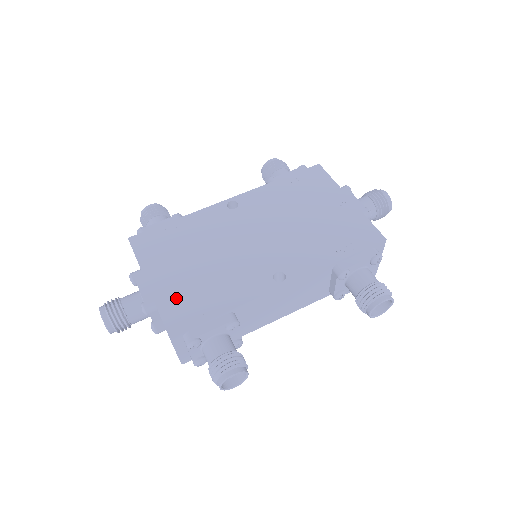
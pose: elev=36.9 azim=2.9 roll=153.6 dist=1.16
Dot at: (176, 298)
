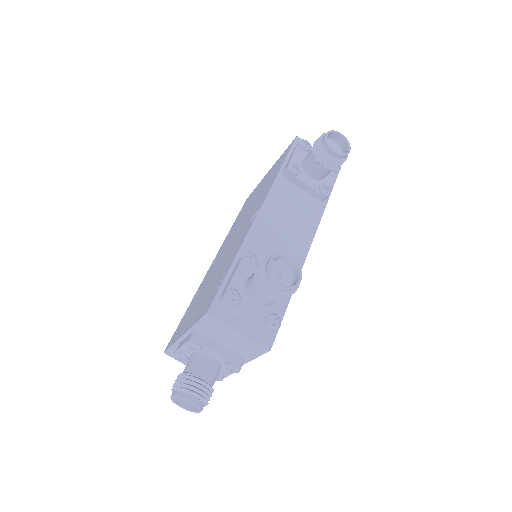
Dot at: (202, 307)
